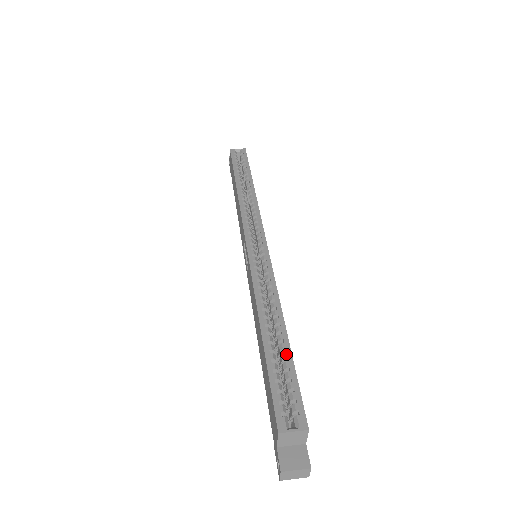
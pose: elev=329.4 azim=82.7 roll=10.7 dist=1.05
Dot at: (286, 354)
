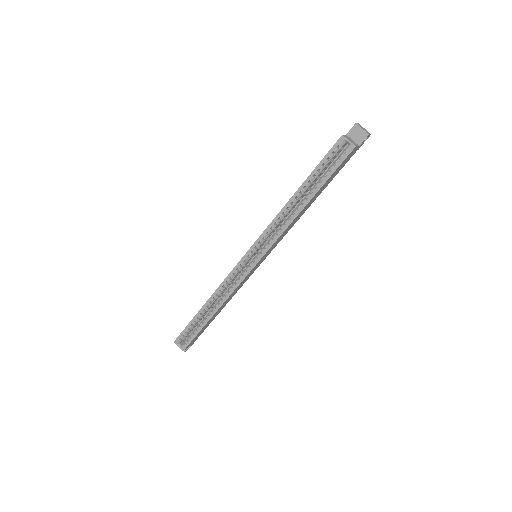
Dot at: (202, 325)
